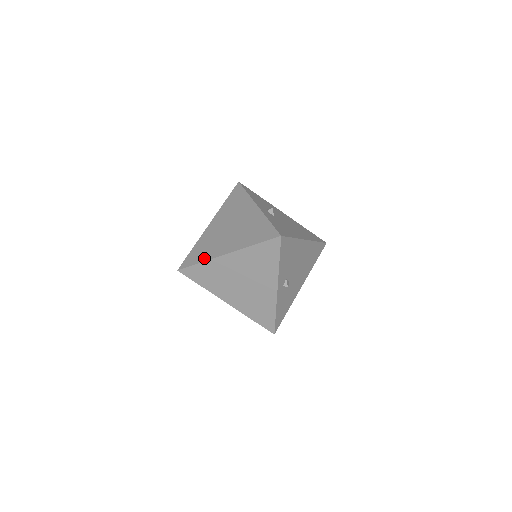
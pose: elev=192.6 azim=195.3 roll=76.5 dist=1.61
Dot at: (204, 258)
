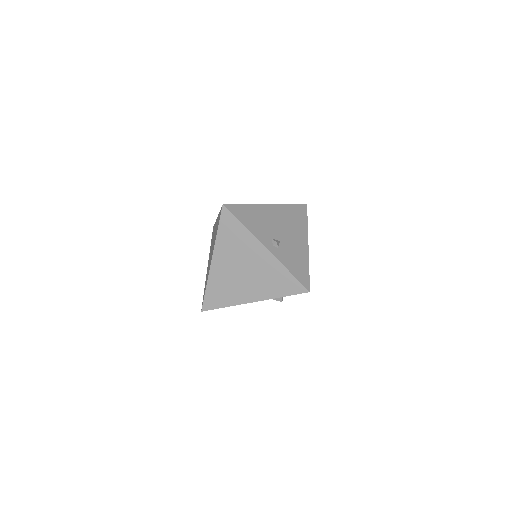
Dot at: (206, 282)
